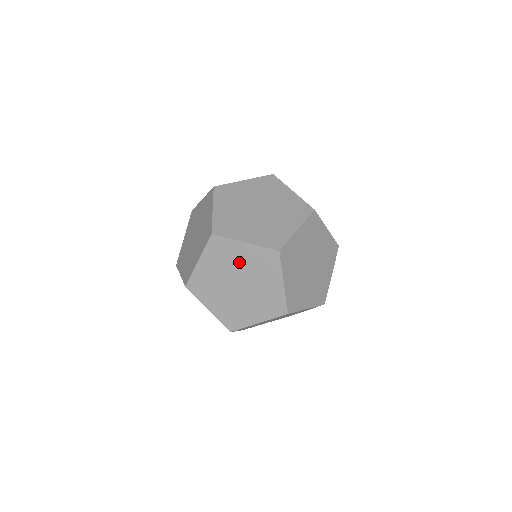
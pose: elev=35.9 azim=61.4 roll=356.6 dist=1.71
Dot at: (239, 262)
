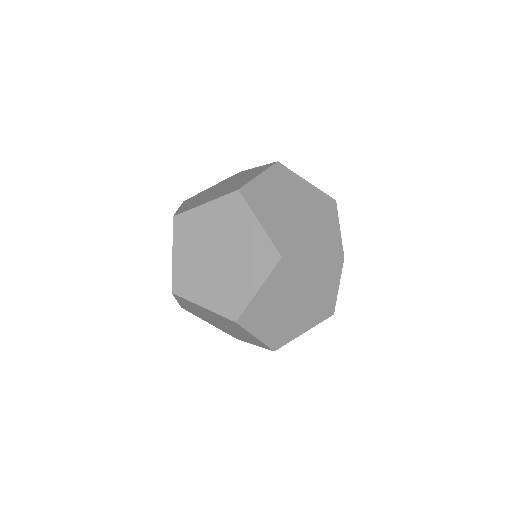
Dot at: (208, 229)
